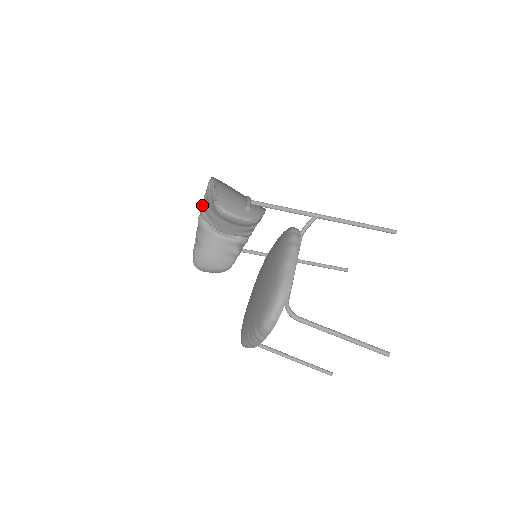
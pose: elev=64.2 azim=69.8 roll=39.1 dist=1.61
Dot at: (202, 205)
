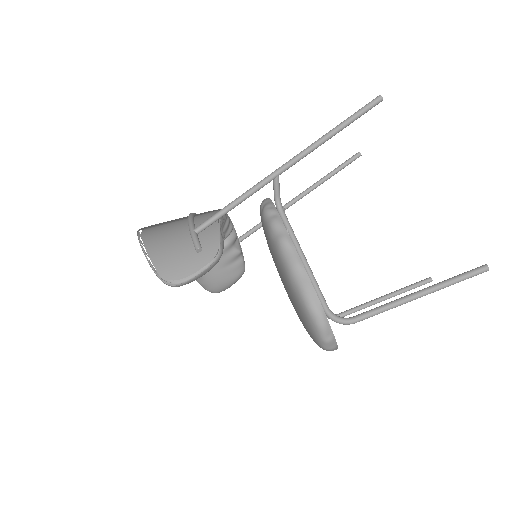
Dot at: occluded
